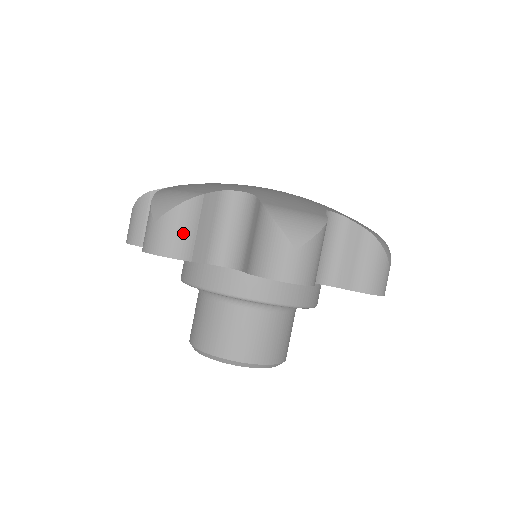
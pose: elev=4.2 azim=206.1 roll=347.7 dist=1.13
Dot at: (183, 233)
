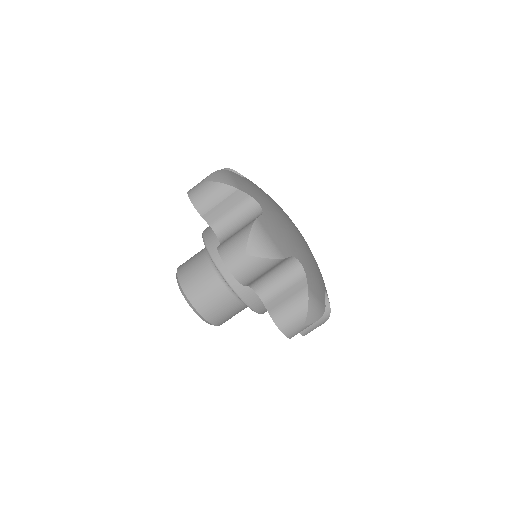
Dot at: (210, 199)
